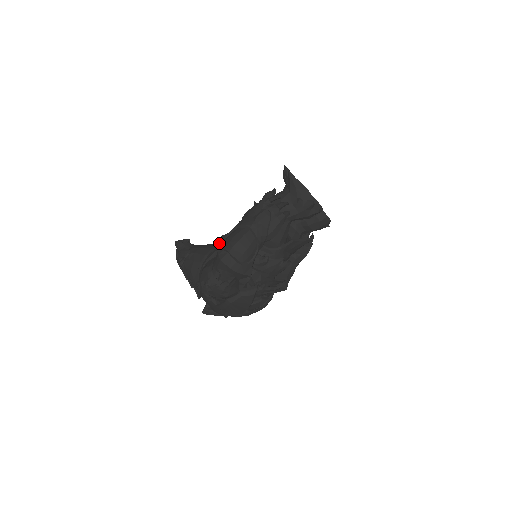
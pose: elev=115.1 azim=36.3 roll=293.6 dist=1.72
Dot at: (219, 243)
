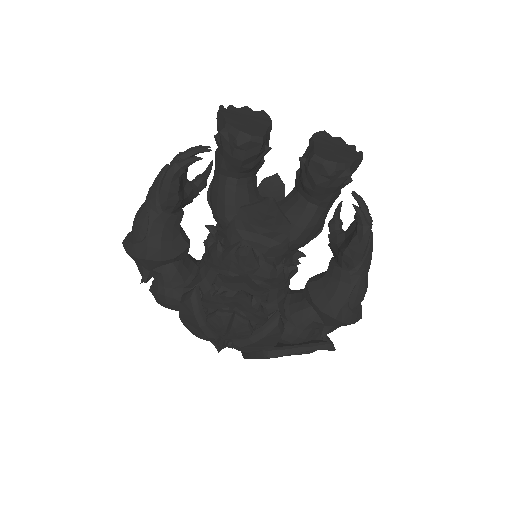
Dot at: occluded
